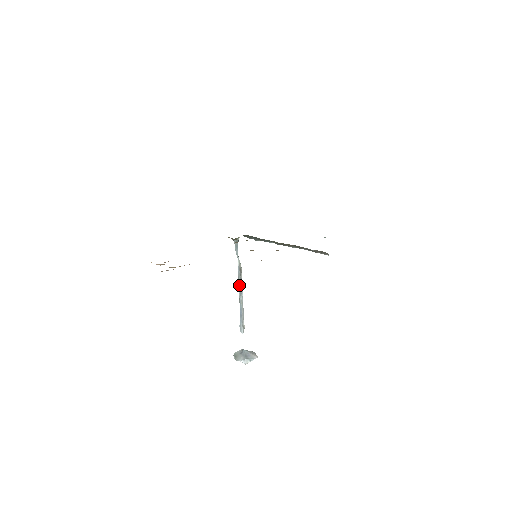
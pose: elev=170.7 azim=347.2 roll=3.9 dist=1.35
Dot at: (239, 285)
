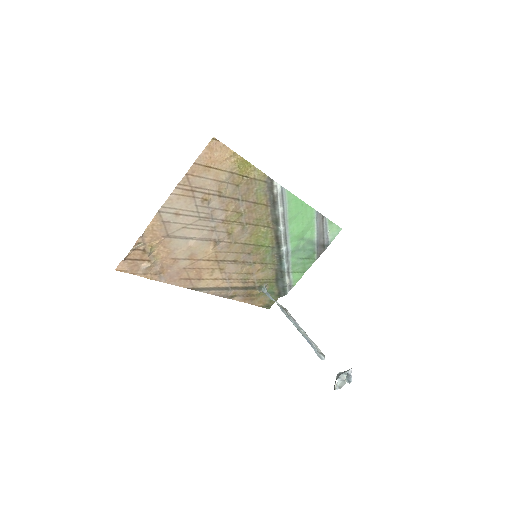
Dot at: (290, 320)
